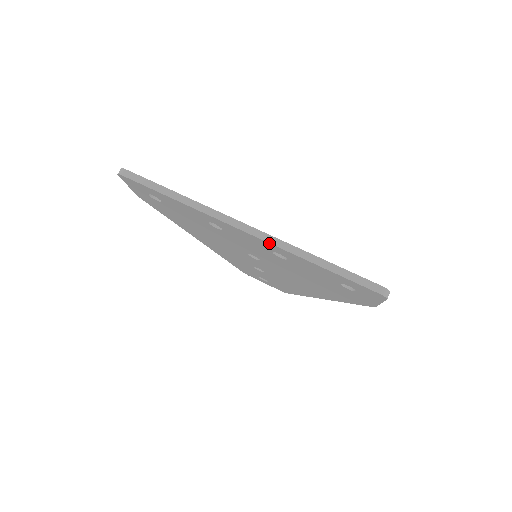
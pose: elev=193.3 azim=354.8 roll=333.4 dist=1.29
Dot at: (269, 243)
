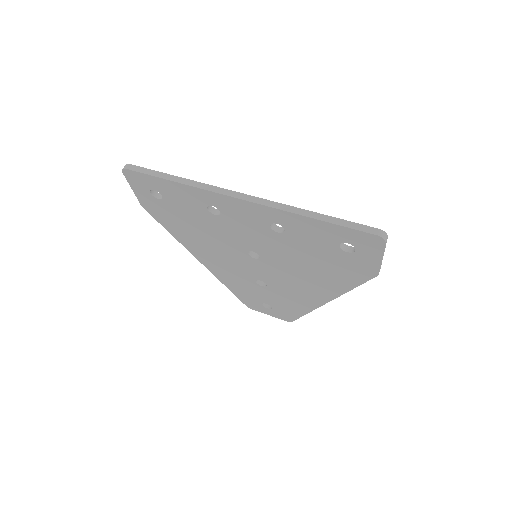
Dot at: (265, 206)
